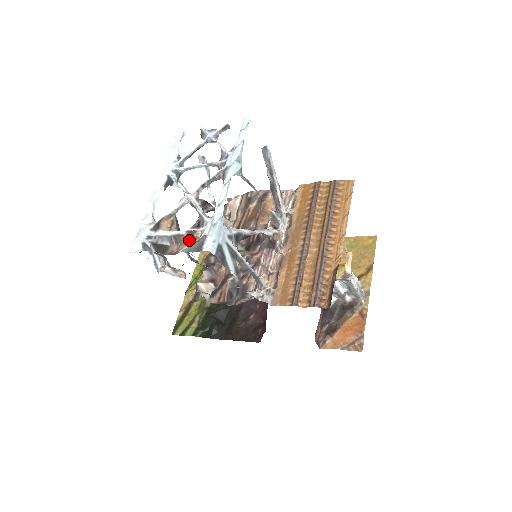
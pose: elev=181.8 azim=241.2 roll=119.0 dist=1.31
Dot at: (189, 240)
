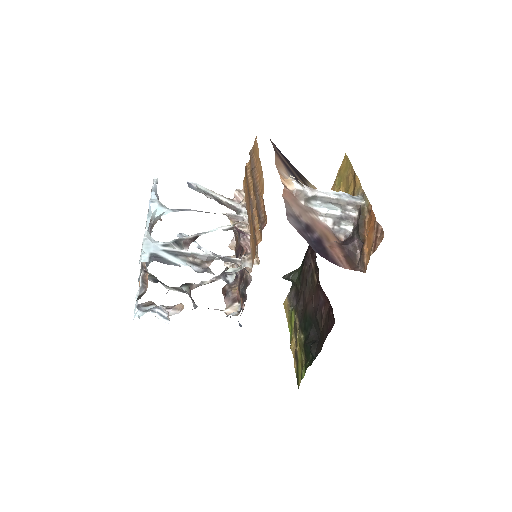
Dot at: (147, 274)
